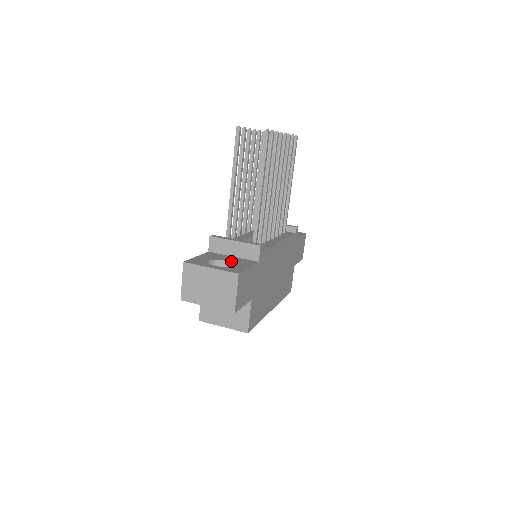
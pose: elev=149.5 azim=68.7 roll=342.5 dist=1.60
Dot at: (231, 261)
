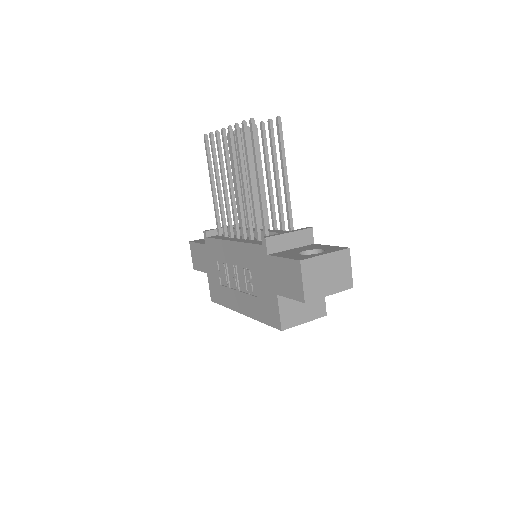
Dot at: (308, 249)
